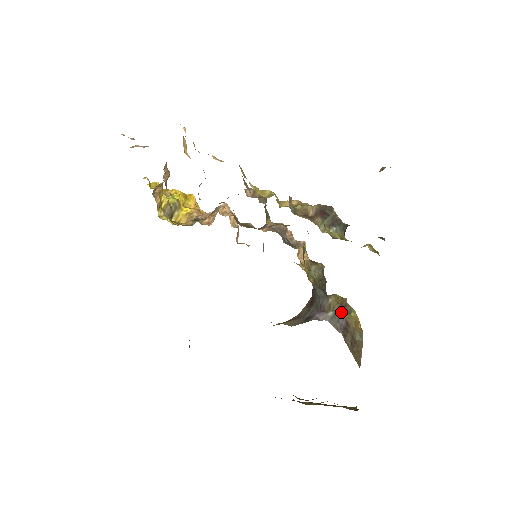
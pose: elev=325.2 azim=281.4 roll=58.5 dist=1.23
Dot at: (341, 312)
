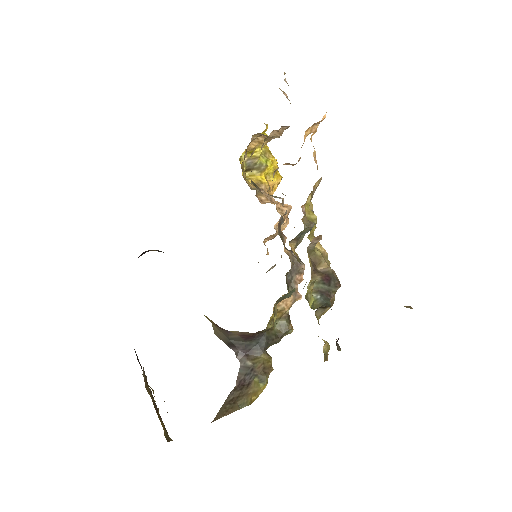
Dot at: (256, 372)
